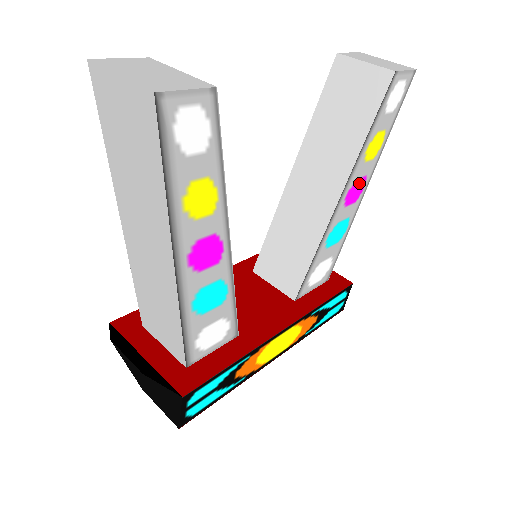
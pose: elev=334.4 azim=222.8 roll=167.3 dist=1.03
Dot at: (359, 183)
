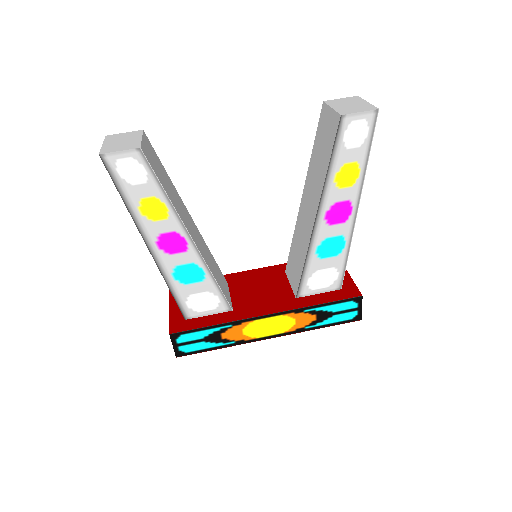
Dot at: (341, 206)
